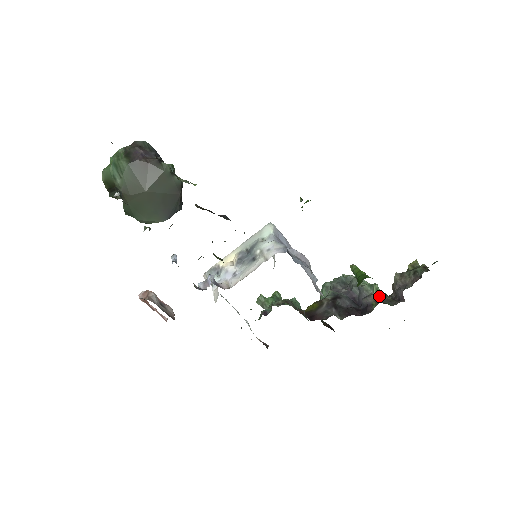
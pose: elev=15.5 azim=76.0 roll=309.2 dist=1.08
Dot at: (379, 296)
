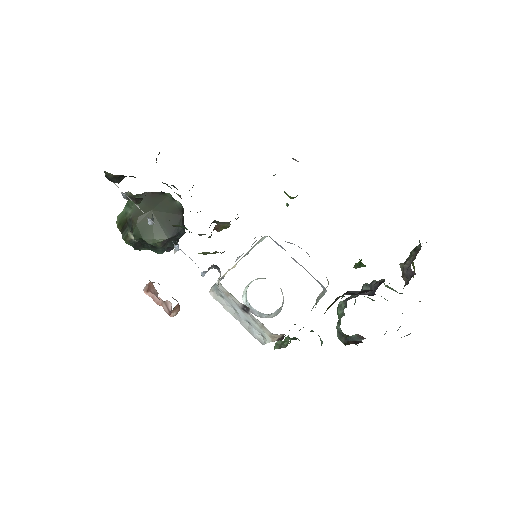
Dot at: occluded
